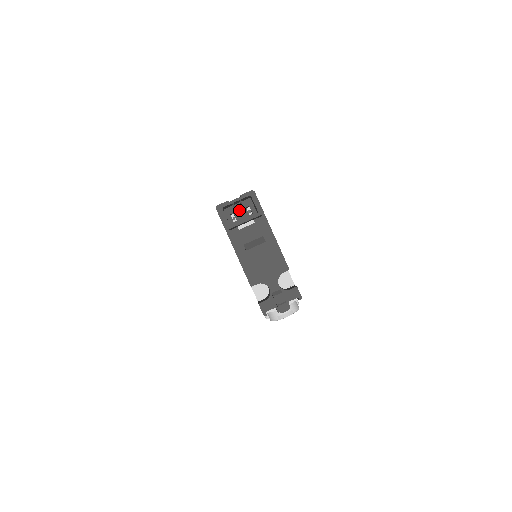
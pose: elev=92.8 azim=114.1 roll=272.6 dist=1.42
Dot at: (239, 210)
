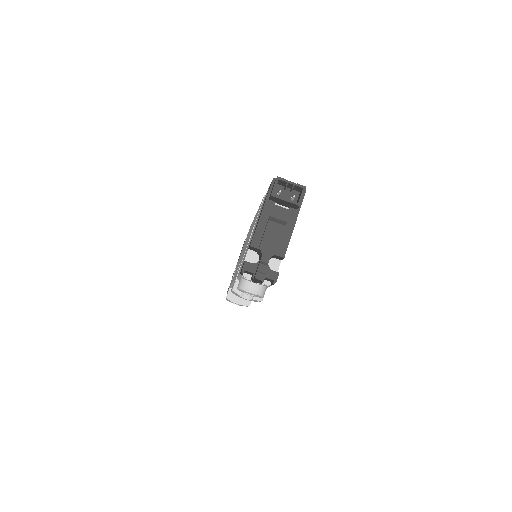
Dot at: (286, 193)
